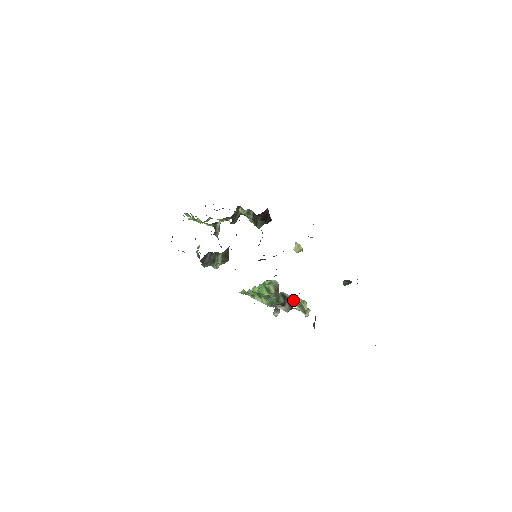
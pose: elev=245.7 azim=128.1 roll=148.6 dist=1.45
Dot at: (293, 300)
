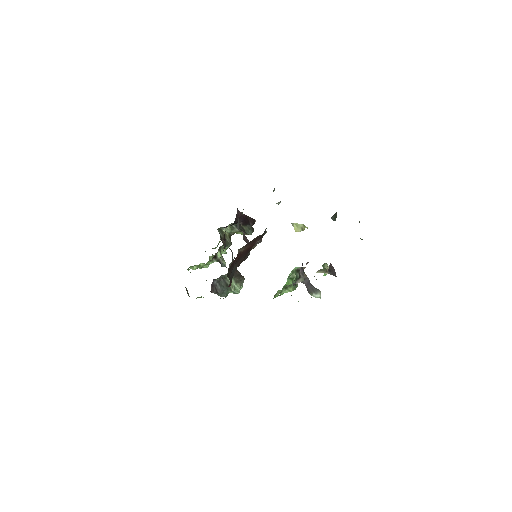
Dot at: occluded
